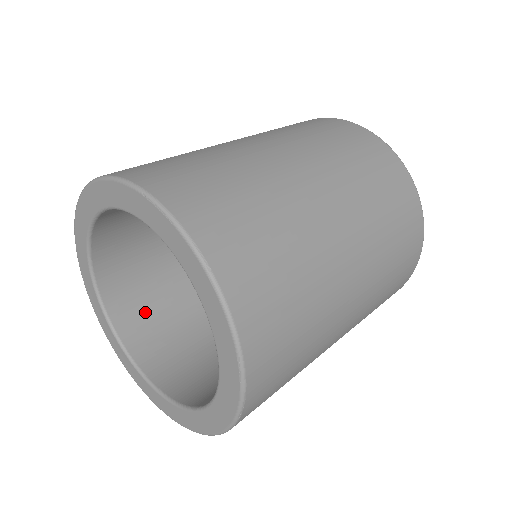
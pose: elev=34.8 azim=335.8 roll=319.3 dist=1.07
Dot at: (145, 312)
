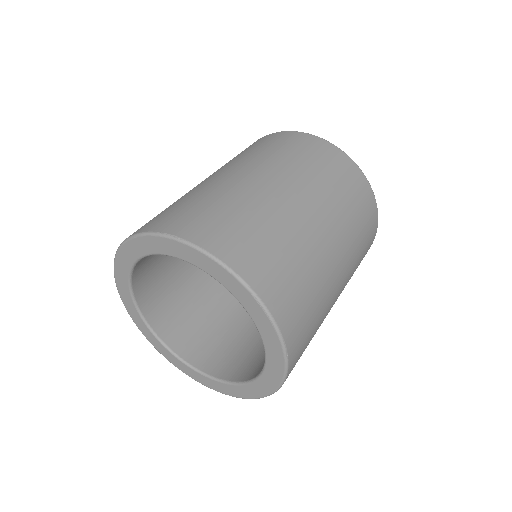
Dot at: (155, 280)
